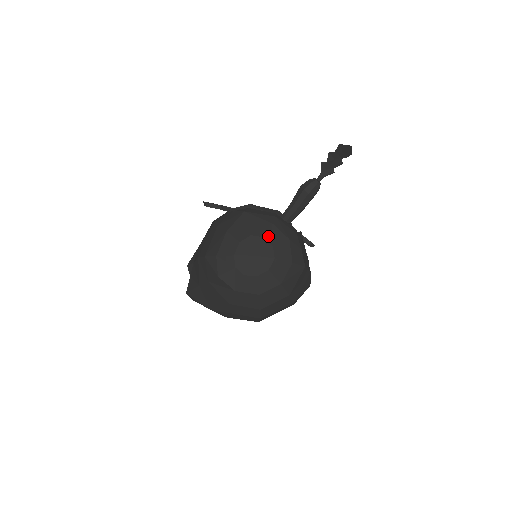
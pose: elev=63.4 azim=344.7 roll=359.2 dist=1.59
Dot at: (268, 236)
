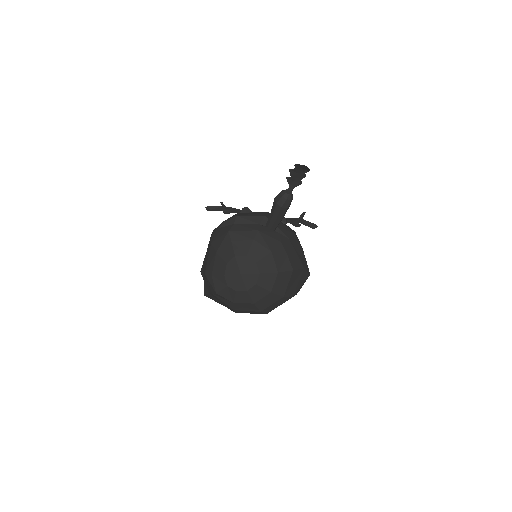
Dot at: (251, 254)
